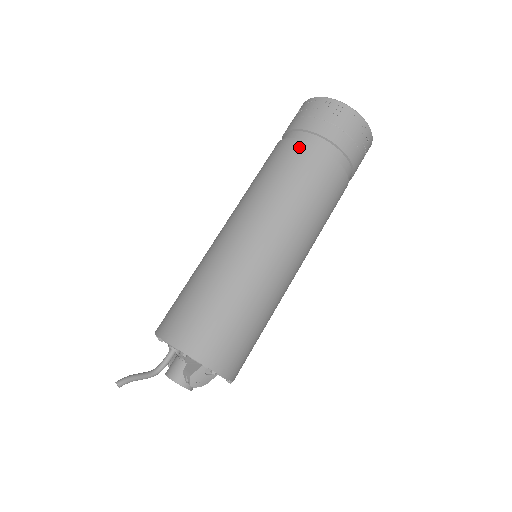
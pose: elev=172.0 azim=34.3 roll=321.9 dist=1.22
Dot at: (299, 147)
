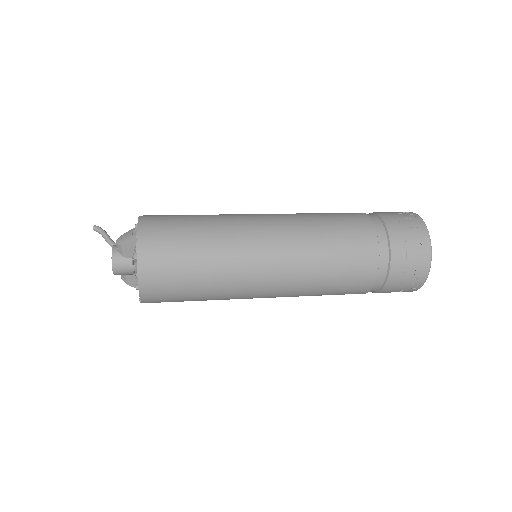
Dot at: occluded
